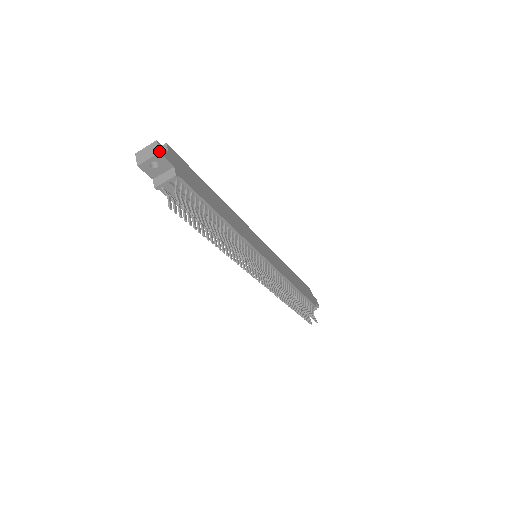
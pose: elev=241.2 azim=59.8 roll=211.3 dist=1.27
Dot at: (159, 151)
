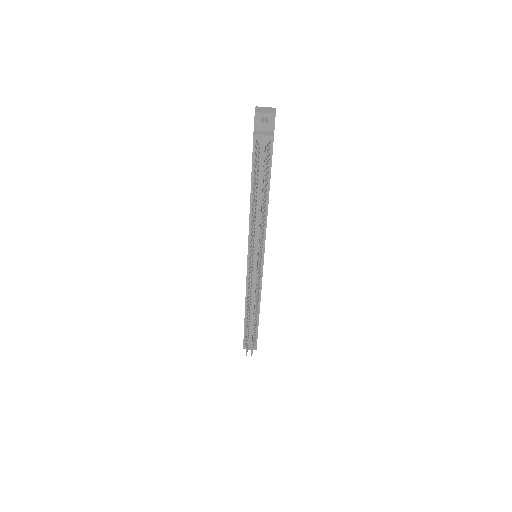
Dot at: occluded
